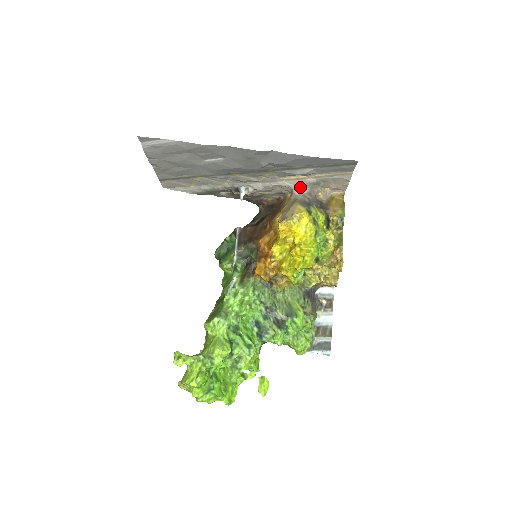
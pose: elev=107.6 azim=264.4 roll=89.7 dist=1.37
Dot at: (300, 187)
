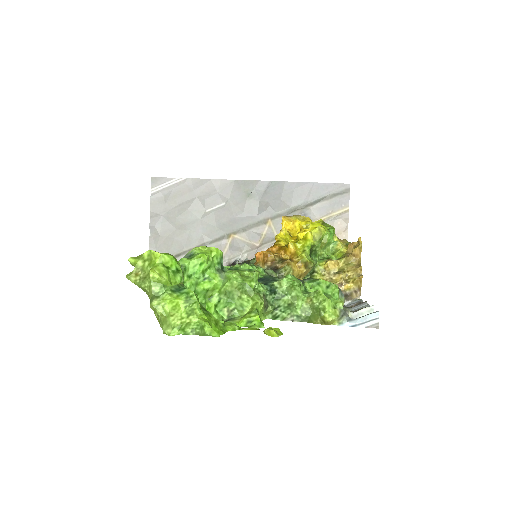
Dot at: occluded
